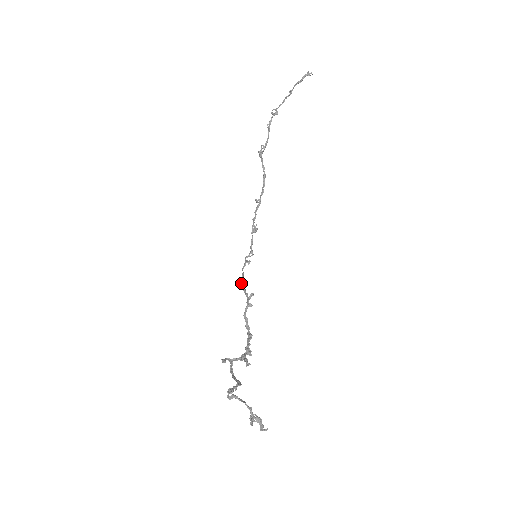
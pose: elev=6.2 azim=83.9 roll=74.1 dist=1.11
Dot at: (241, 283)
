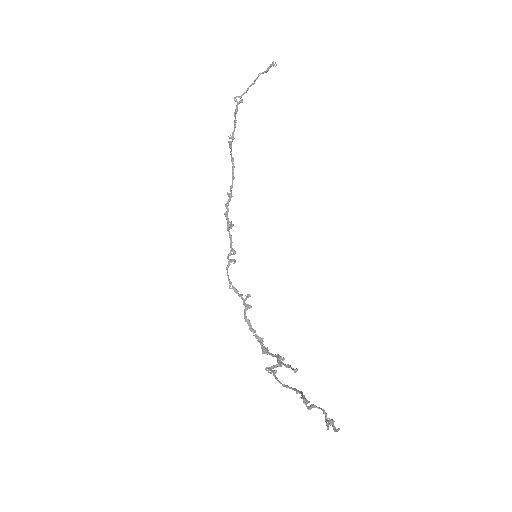
Dot at: occluded
